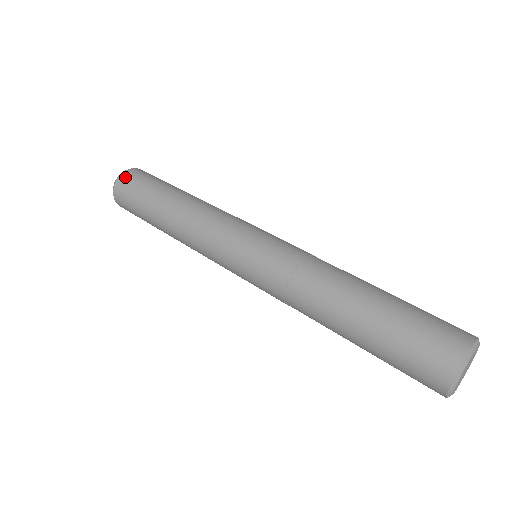
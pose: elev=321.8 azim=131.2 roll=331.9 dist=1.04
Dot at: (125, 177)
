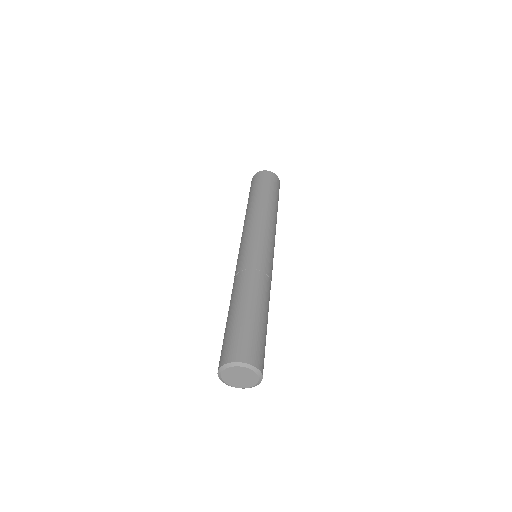
Dot at: (251, 182)
